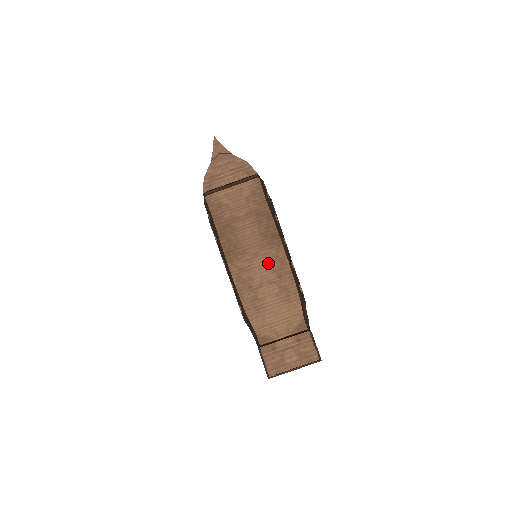
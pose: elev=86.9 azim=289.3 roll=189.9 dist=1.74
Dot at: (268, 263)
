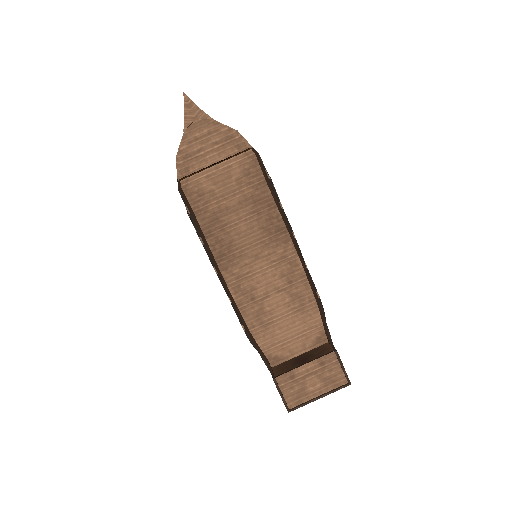
Dot at: (274, 266)
